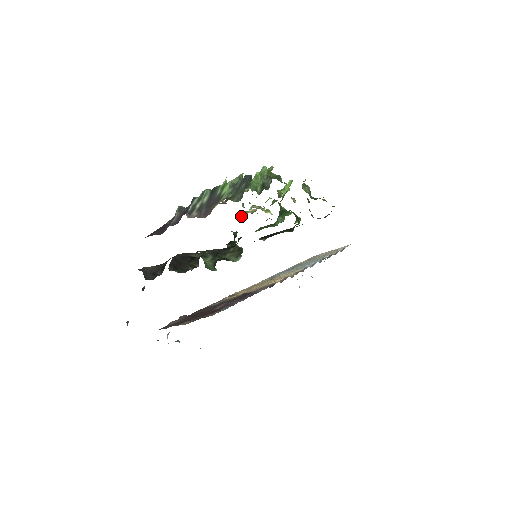
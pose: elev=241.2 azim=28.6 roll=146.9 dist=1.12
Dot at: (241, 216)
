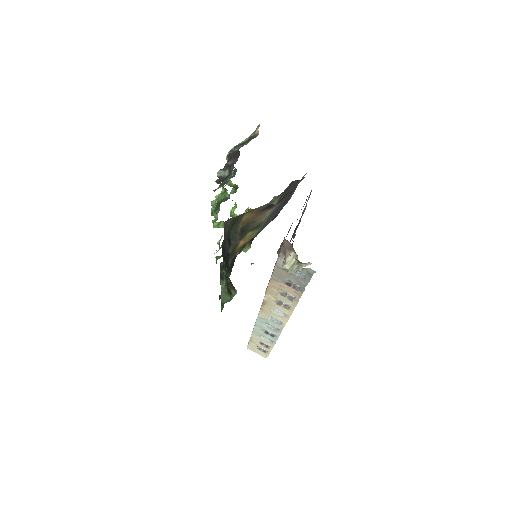
Dot at: occluded
